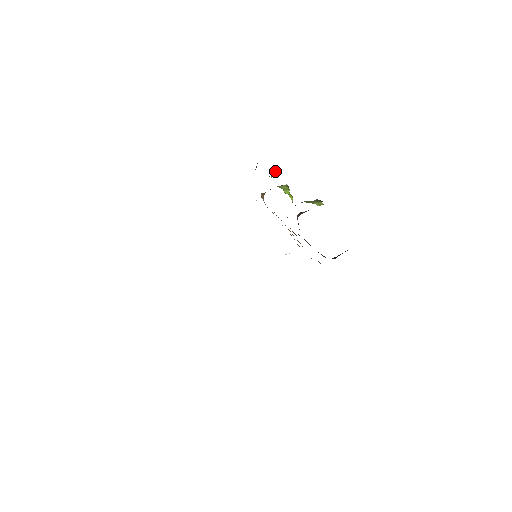
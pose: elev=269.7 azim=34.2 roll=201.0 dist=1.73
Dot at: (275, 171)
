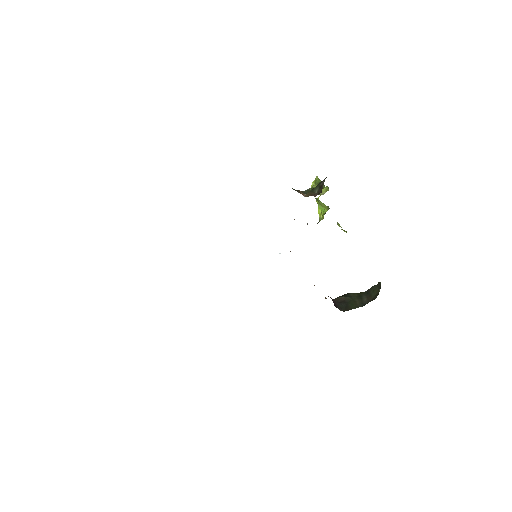
Dot at: occluded
